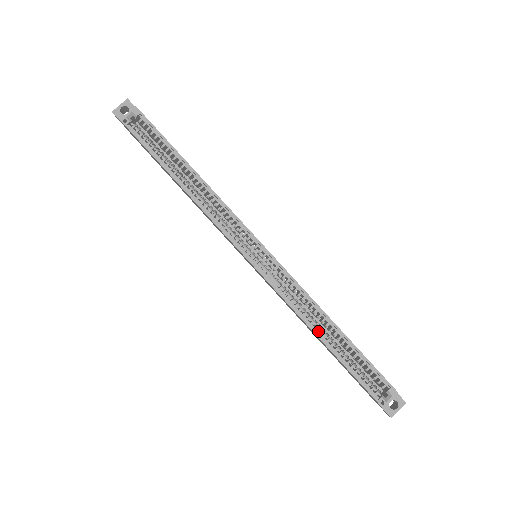
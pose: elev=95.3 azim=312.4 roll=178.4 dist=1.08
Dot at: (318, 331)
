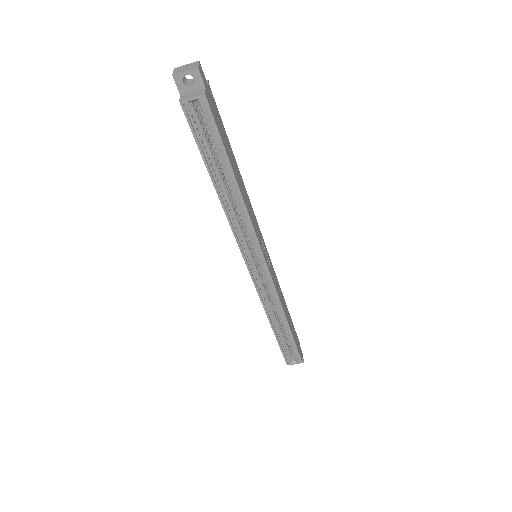
Dot at: (273, 320)
